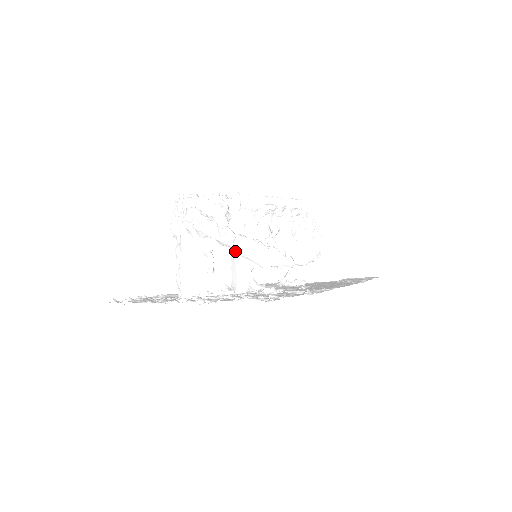
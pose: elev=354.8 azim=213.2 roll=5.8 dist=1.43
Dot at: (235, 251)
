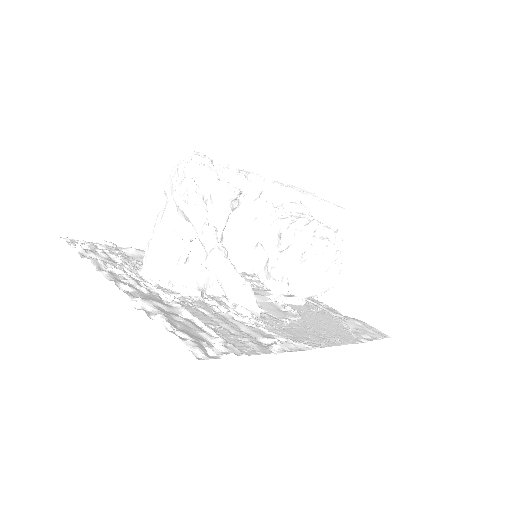
Dot at: (206, 264)
